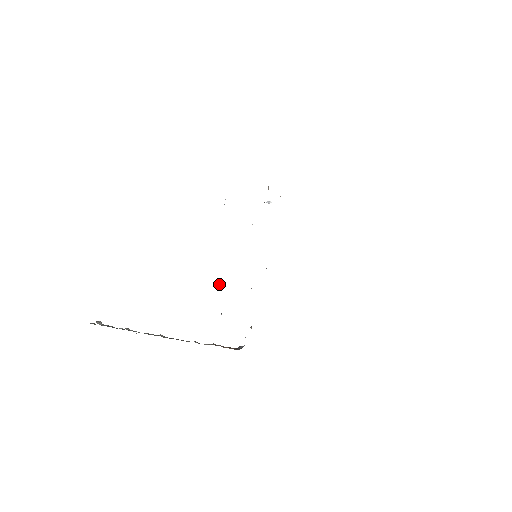
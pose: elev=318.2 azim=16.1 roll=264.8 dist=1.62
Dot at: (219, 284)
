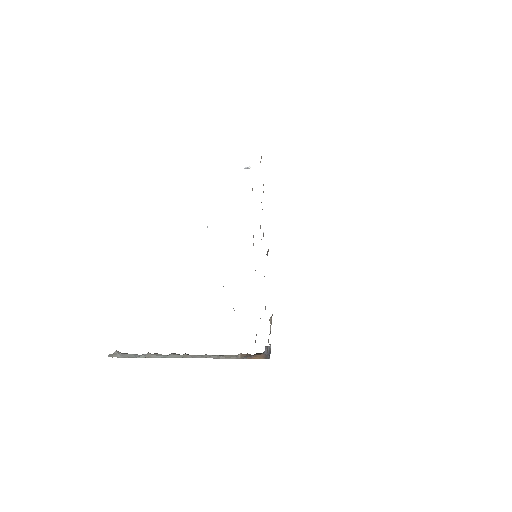
Dot at: (223, 286)
